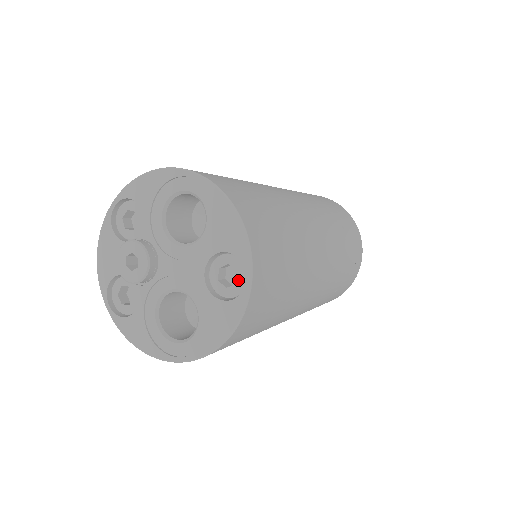
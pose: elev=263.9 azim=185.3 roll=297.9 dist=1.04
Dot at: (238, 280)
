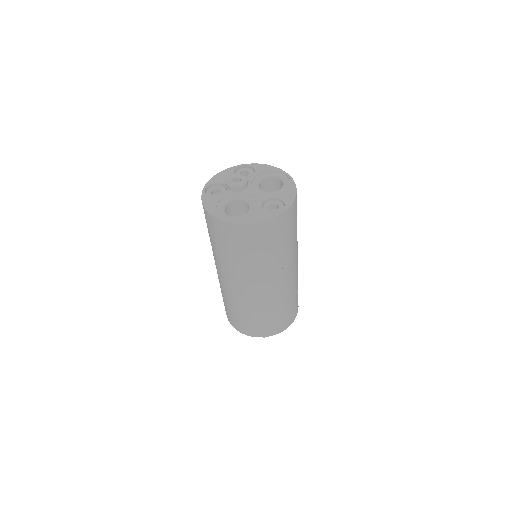
Dot at: (277, 210)
